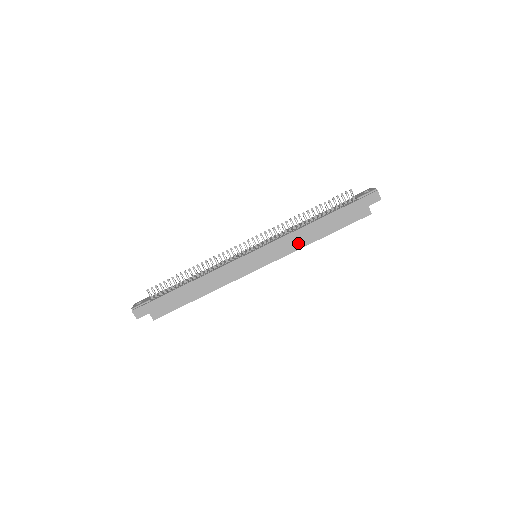
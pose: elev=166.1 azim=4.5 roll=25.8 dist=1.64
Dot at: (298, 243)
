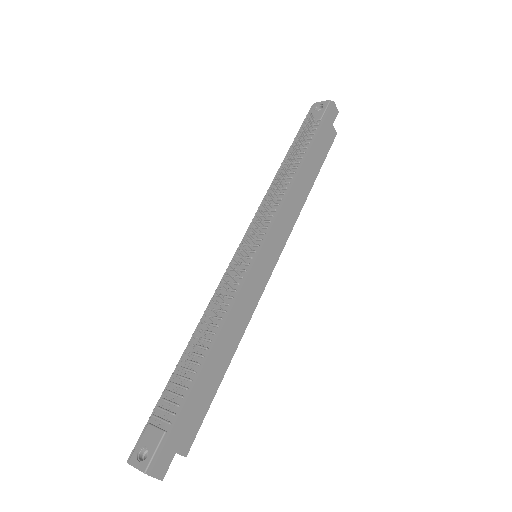
Dot at: (295, 208)
